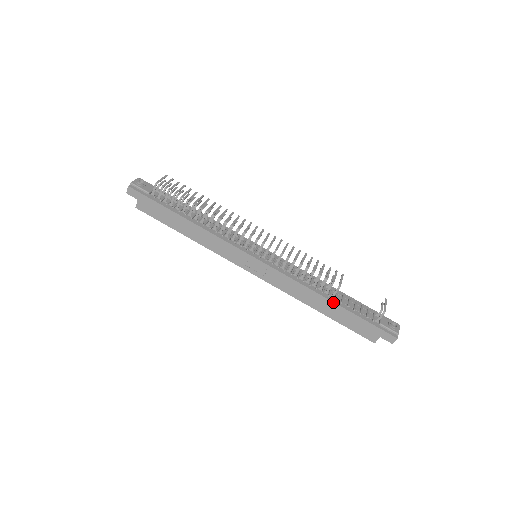
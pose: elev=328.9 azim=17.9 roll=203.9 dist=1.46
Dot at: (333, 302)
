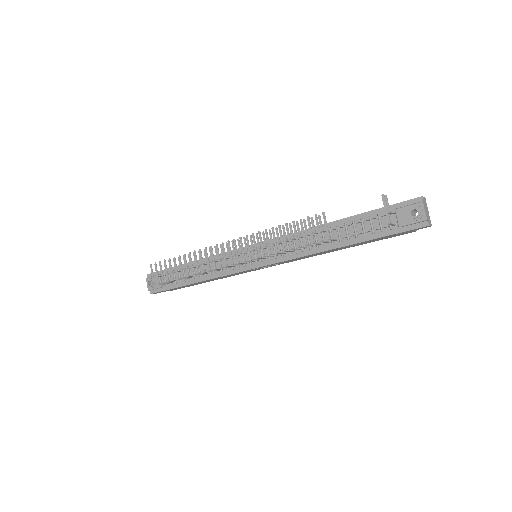
Dot at: (341, 247)
